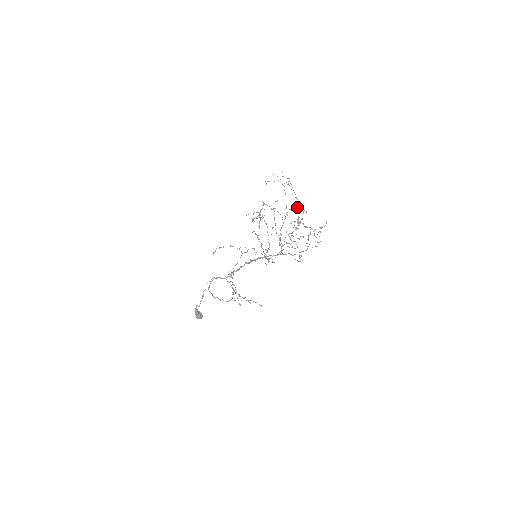
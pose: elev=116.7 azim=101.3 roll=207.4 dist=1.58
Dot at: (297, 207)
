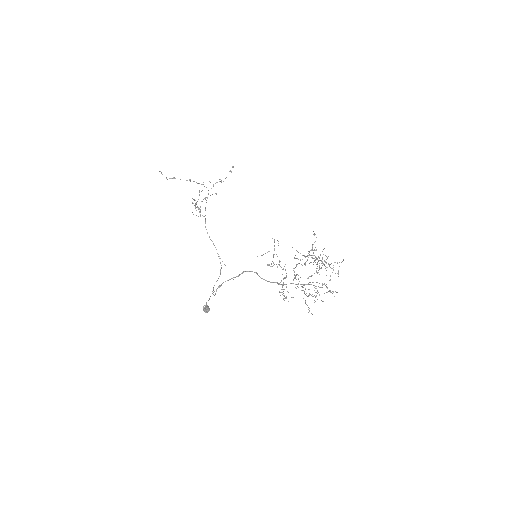
Dot at: occluded
